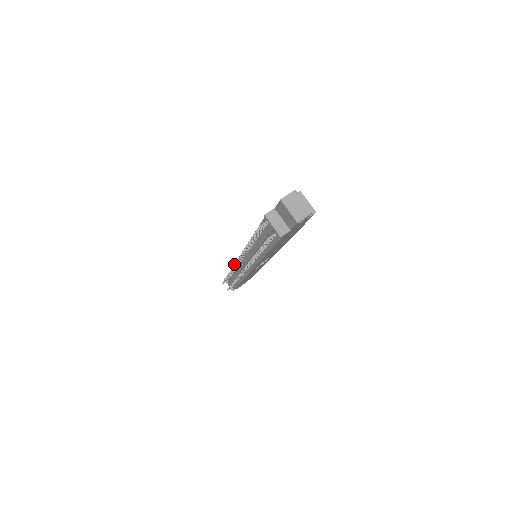
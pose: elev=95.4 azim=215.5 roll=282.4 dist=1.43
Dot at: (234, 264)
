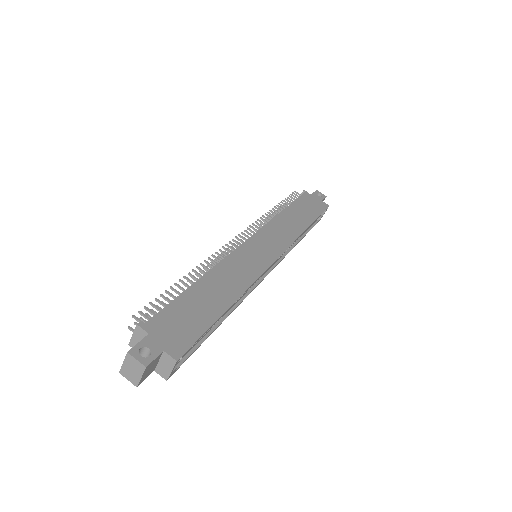
Dot at: (238, 234)
